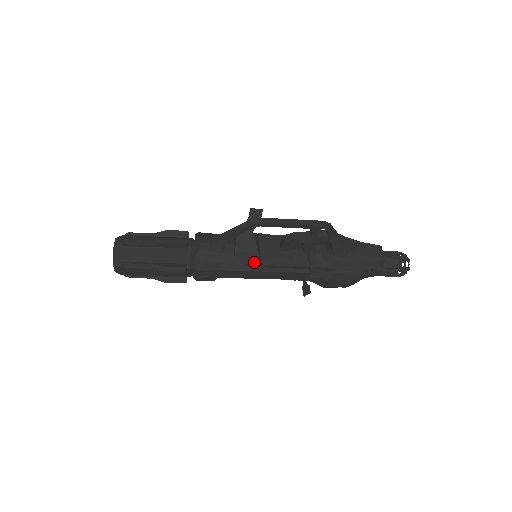
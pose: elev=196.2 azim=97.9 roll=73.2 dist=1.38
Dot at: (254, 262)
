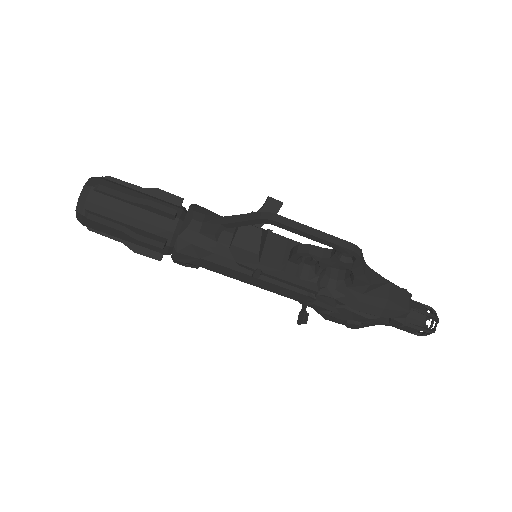
Dot at: (251, 264)
